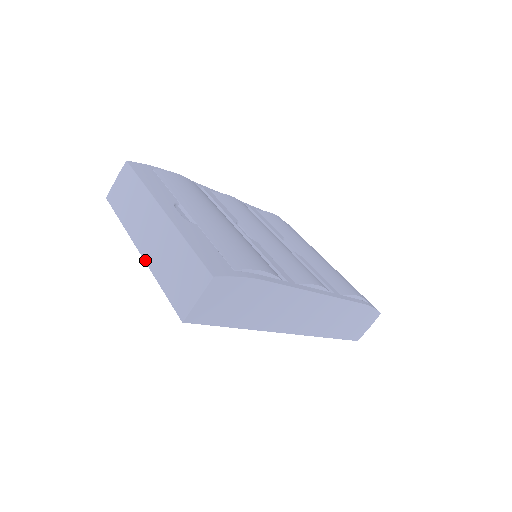
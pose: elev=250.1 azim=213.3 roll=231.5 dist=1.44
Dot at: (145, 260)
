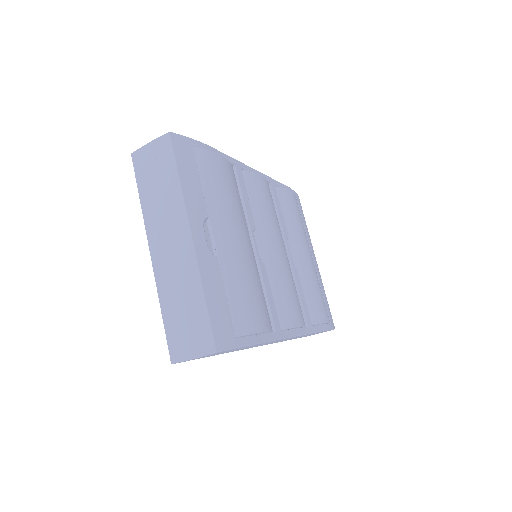
Dot at: (154, 270)
